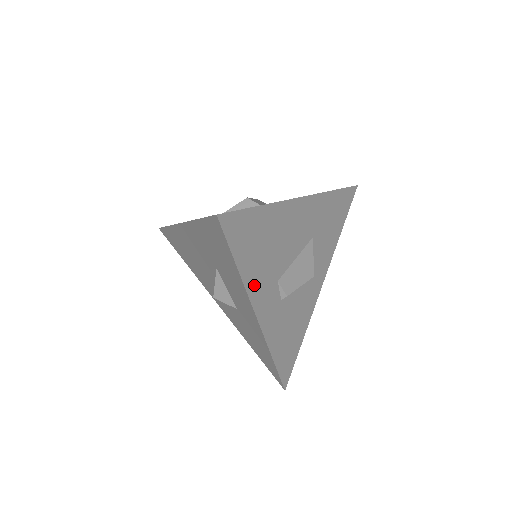
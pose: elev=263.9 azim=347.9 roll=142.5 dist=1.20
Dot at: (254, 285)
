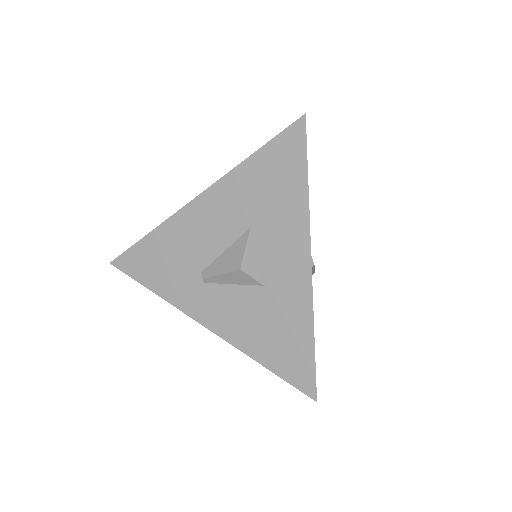
Dot at: occluded
